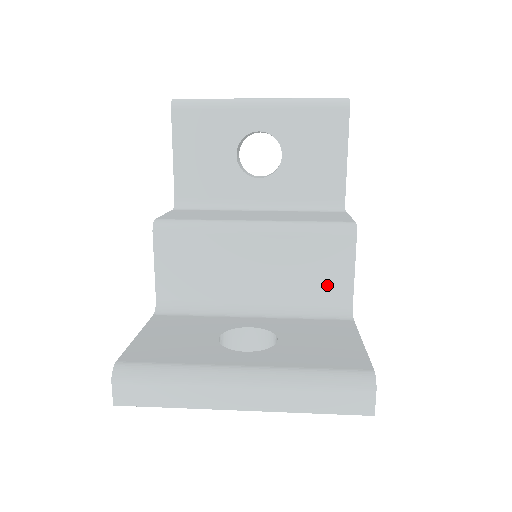
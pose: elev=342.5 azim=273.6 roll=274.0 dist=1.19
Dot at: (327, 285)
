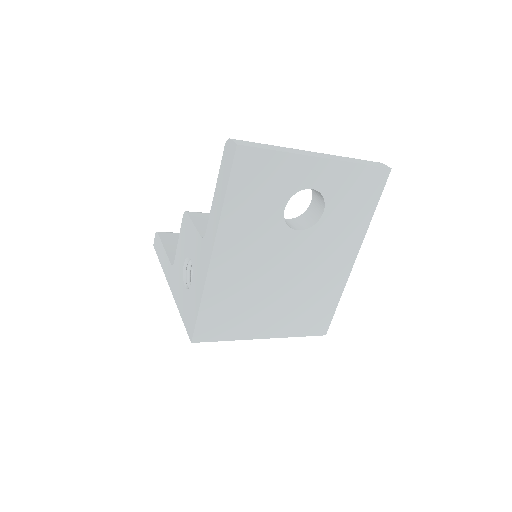
Dot at: occluded
